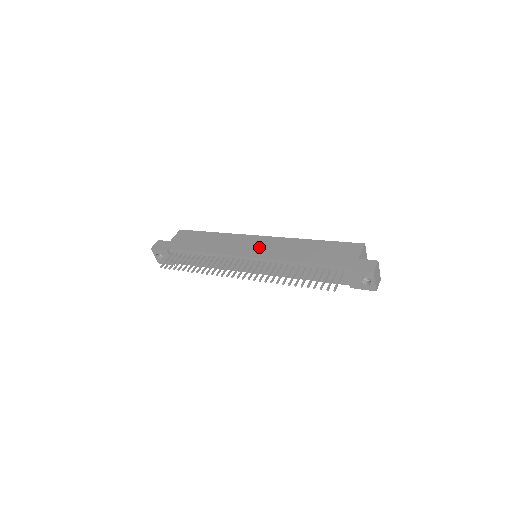
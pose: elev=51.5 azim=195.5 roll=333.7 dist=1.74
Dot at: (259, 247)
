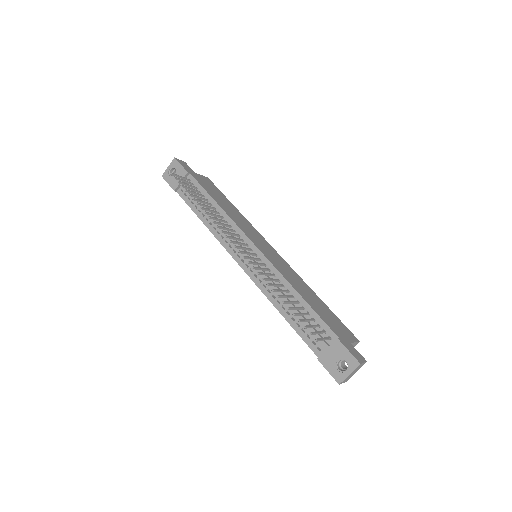
Dot at: (269, 251)
